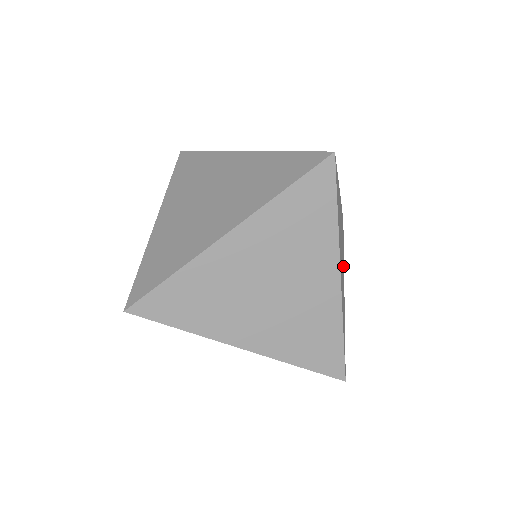
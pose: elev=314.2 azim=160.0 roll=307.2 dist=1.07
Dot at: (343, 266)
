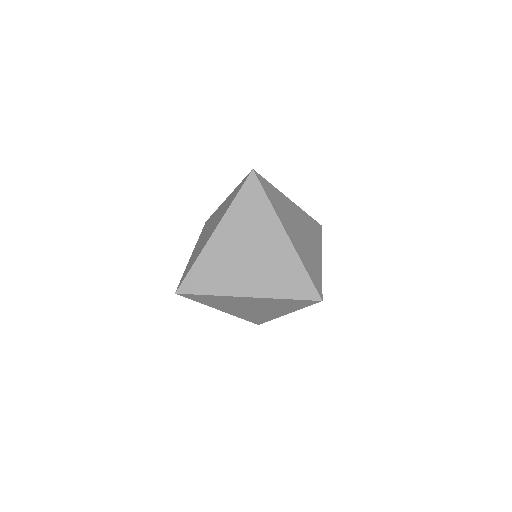
Dot at: occluded
